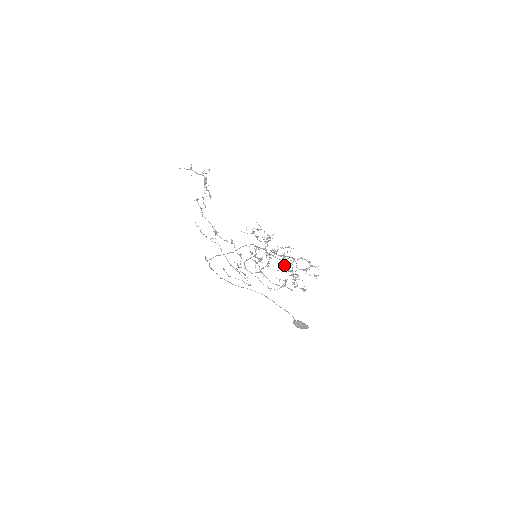
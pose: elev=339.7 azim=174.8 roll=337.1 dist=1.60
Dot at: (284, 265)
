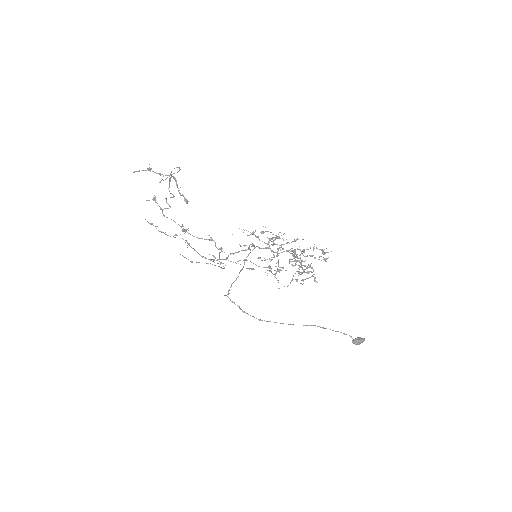
Dot at: (306, 268)
